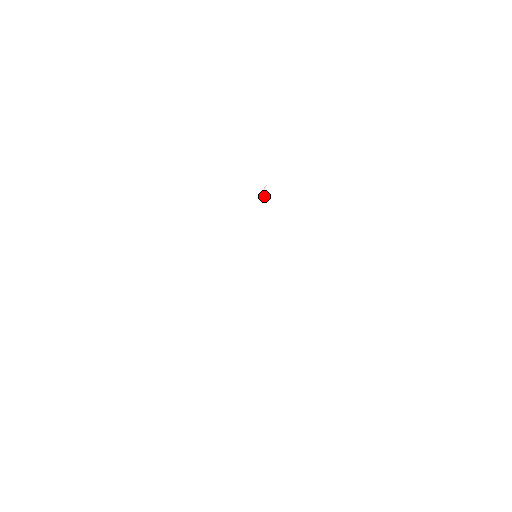
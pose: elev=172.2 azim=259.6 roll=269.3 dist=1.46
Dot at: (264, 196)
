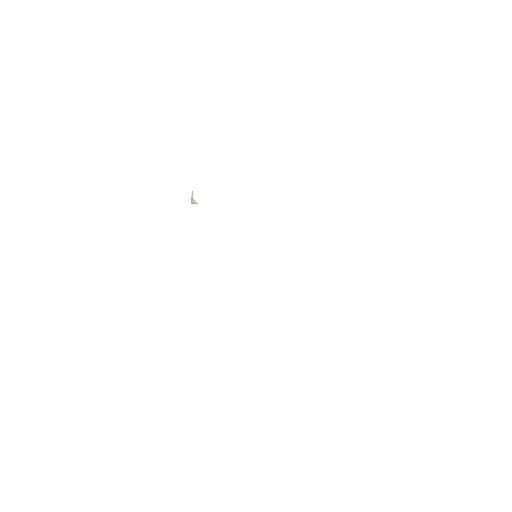
Dot at: (196, 203)
